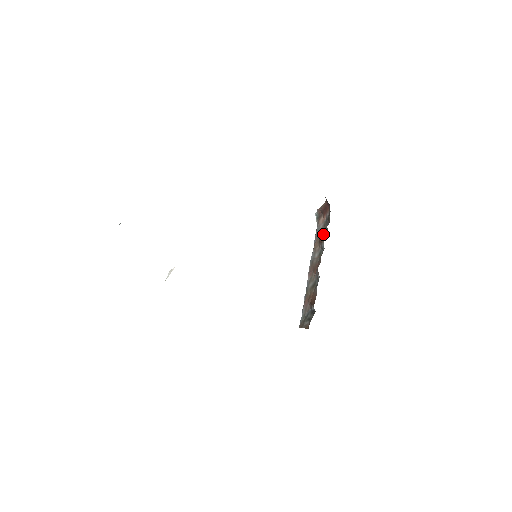
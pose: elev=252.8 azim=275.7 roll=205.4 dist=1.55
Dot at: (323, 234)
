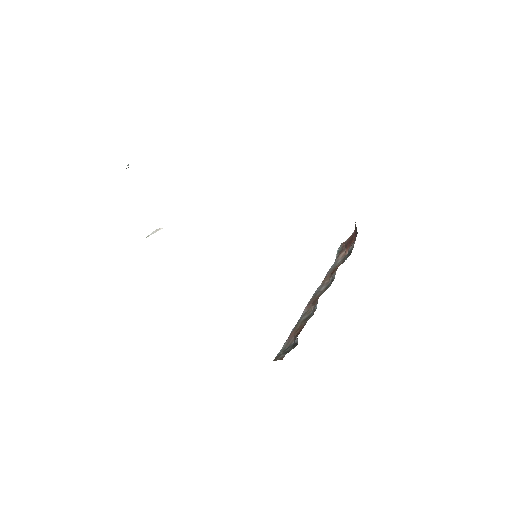
Dot at: occluded
